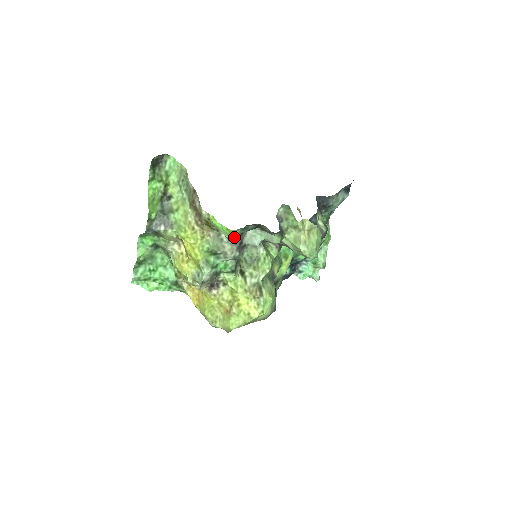
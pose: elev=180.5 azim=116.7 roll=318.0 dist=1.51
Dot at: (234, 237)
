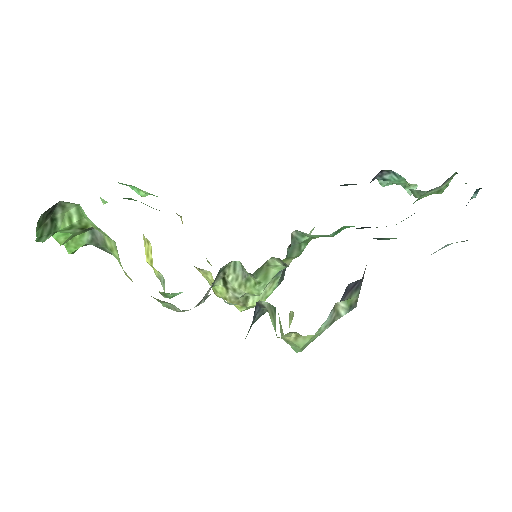
Dot at: occluded
